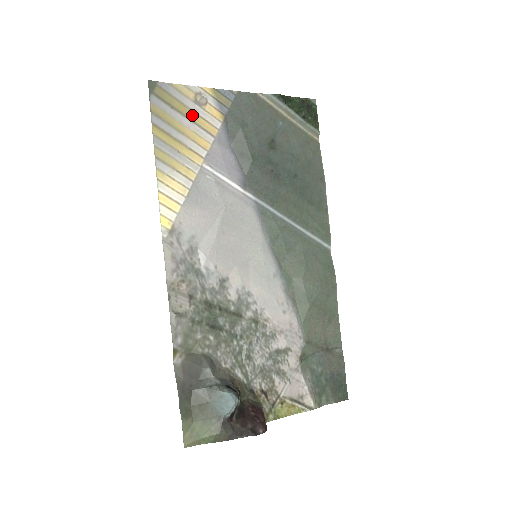
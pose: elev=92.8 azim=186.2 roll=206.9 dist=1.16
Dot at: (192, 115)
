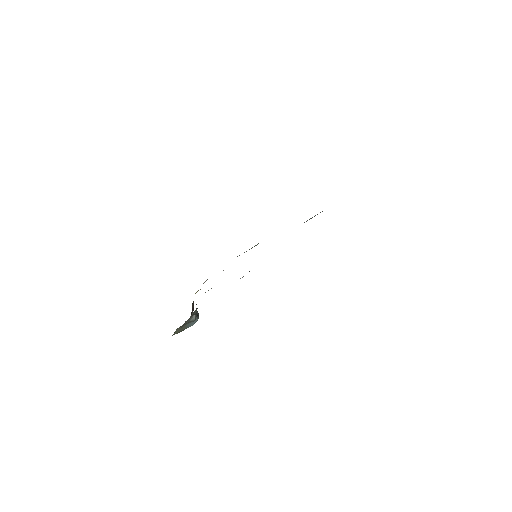
Dot at: occluded
